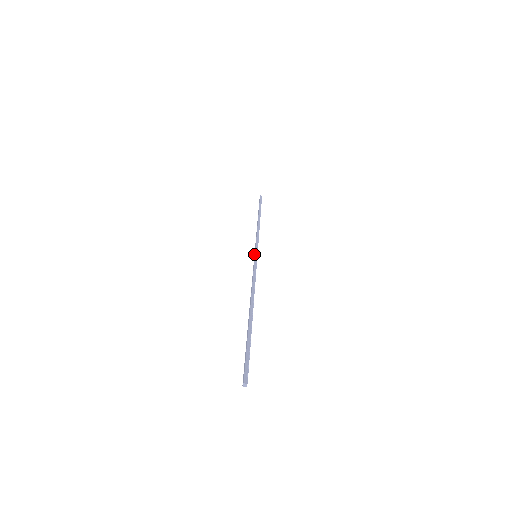
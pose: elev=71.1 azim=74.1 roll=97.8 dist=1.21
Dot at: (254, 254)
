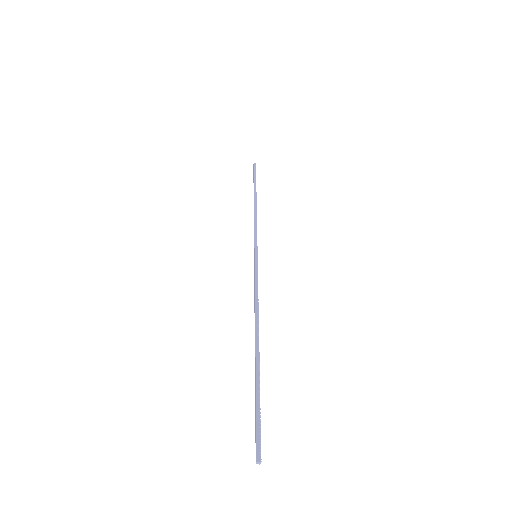
Dot at: occluded
